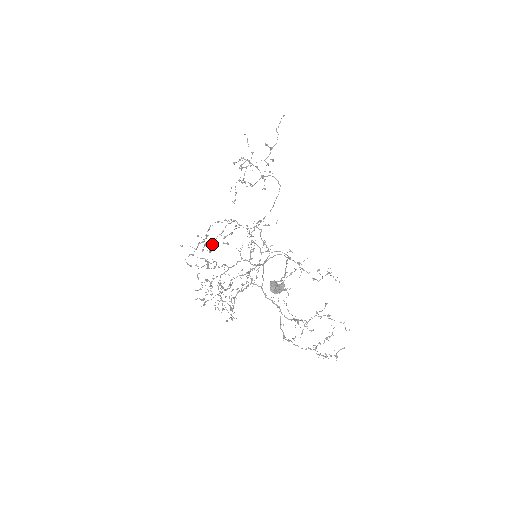
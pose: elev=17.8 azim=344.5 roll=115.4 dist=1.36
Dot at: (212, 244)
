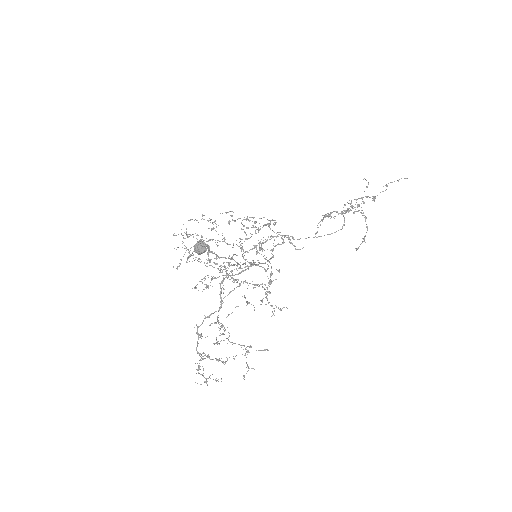
Dot at: occluded
